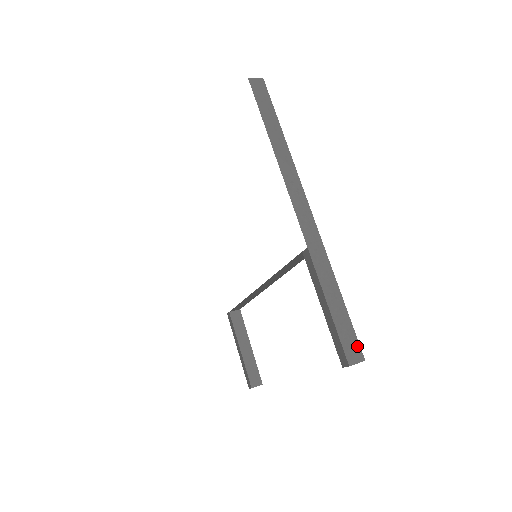
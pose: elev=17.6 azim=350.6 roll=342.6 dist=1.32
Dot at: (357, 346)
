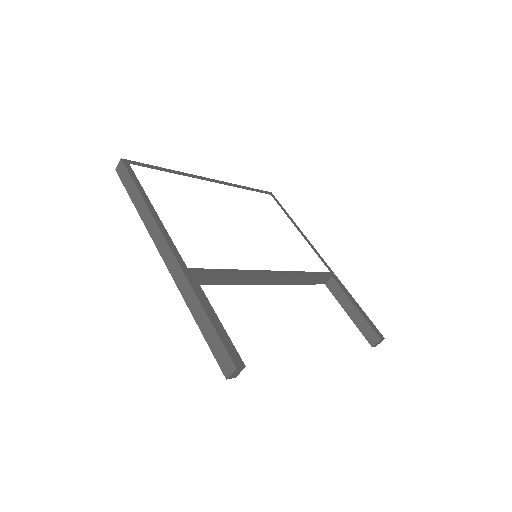
Dot at: (227, 357)
